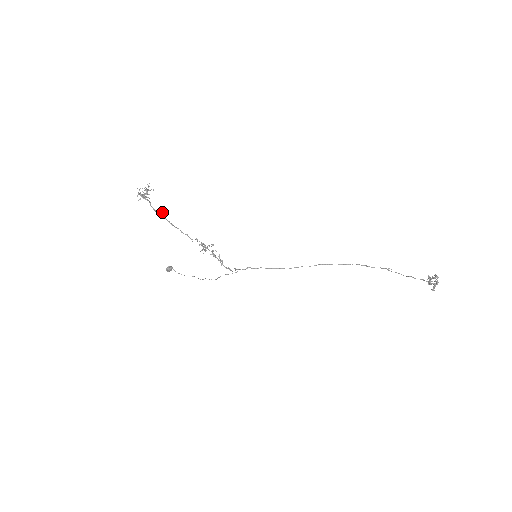
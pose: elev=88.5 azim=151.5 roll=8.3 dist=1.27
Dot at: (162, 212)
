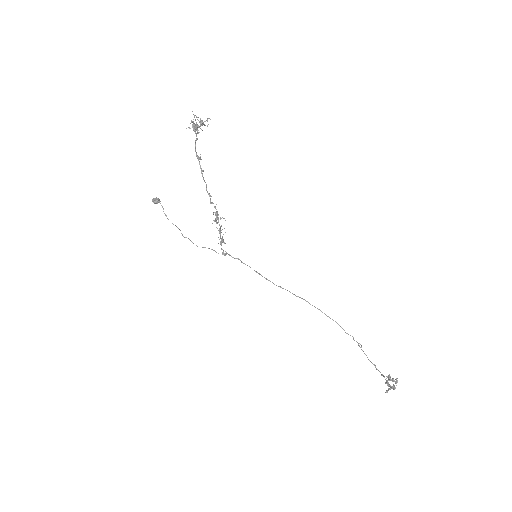
Dot at: occluded
